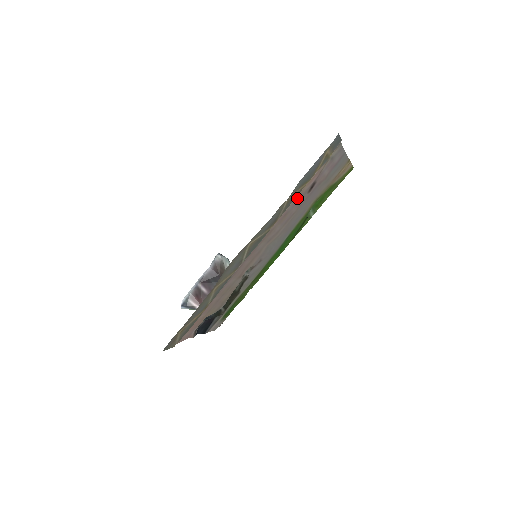
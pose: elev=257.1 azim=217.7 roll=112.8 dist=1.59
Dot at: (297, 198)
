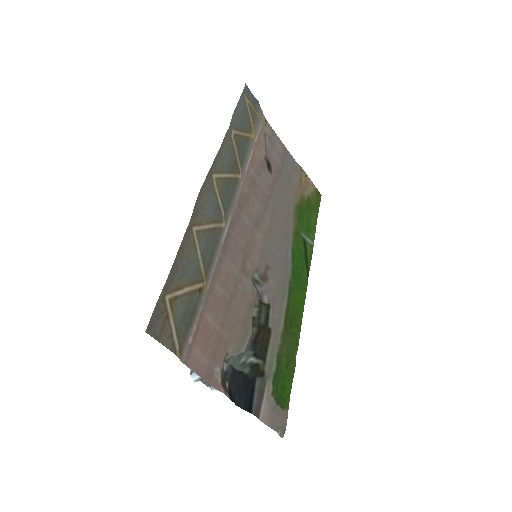
Dot at: (255, 165)
